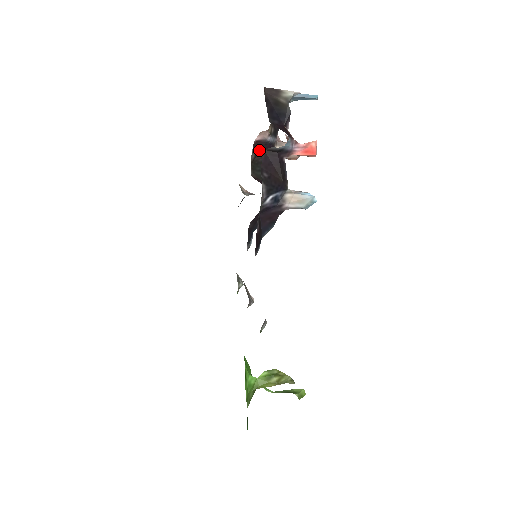
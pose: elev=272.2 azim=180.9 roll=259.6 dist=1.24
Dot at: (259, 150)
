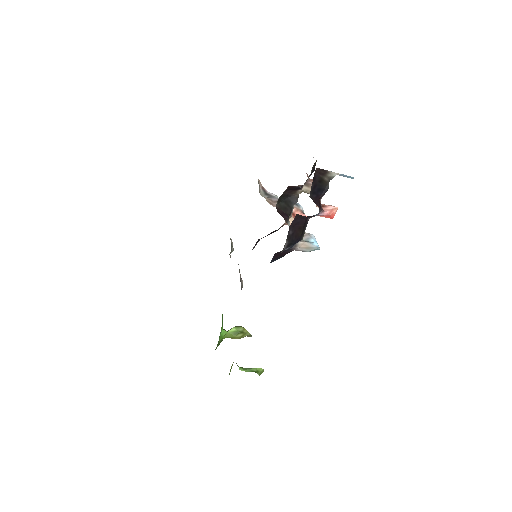
Dot at: (290, 189)
